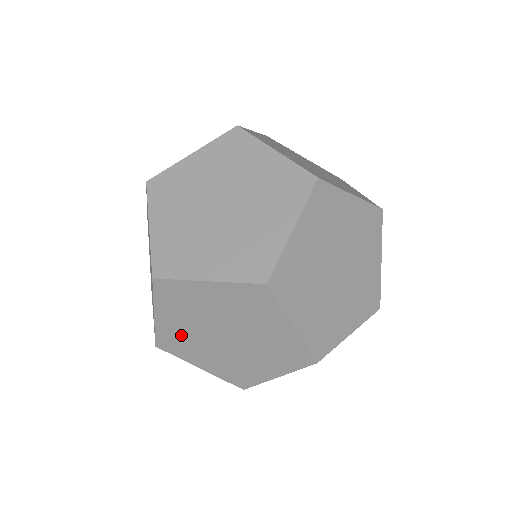
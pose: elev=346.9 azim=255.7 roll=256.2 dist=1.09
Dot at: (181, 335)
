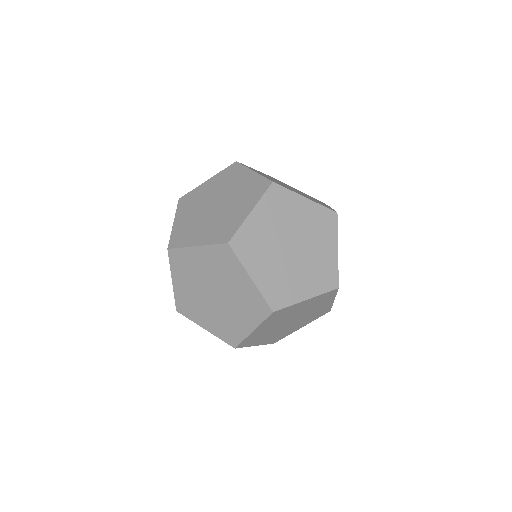
Dot at: (259, 237)
